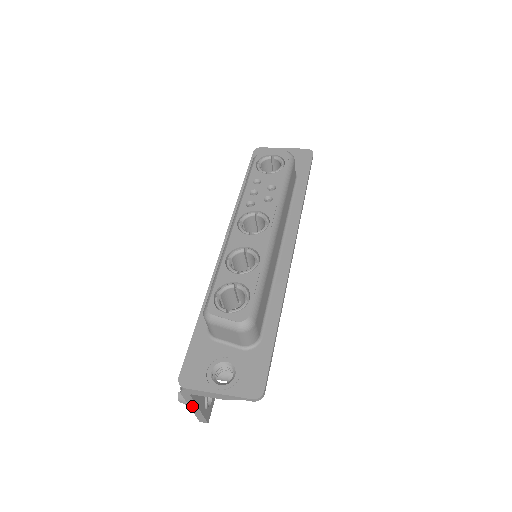
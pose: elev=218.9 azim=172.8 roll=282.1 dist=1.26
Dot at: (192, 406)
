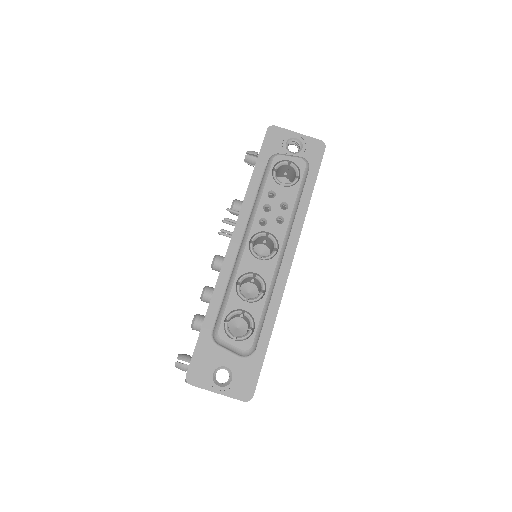
Dot at: occluded
